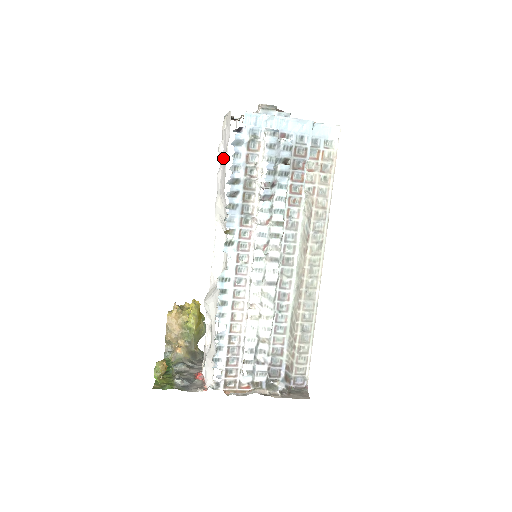
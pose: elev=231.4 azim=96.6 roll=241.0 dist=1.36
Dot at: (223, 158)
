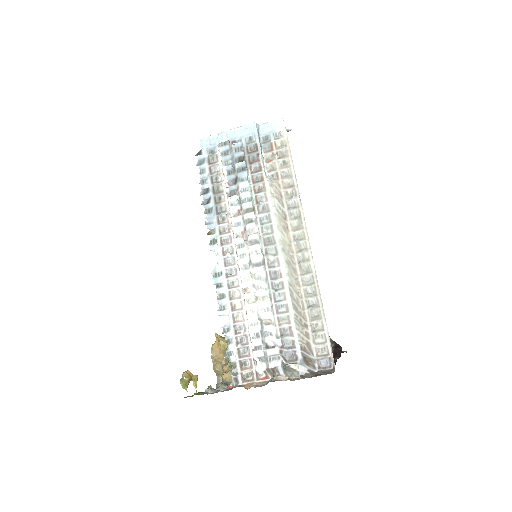
Dot at: occluded
